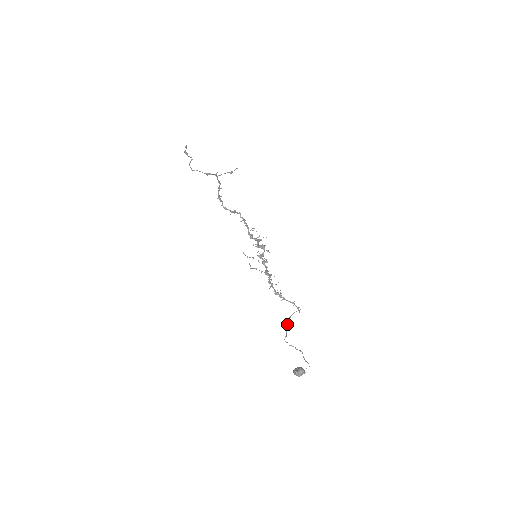
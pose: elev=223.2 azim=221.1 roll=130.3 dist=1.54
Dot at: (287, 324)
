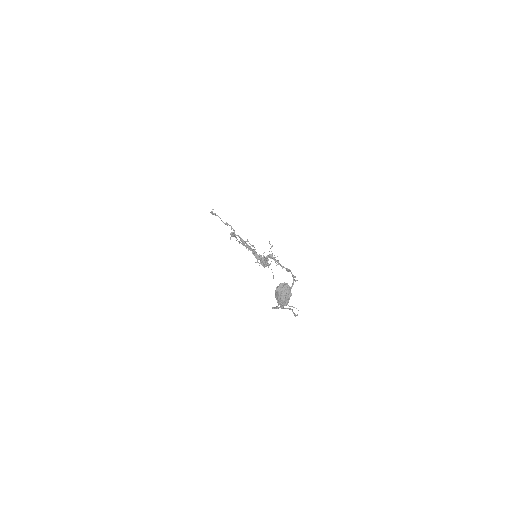
Dot at: occluded
